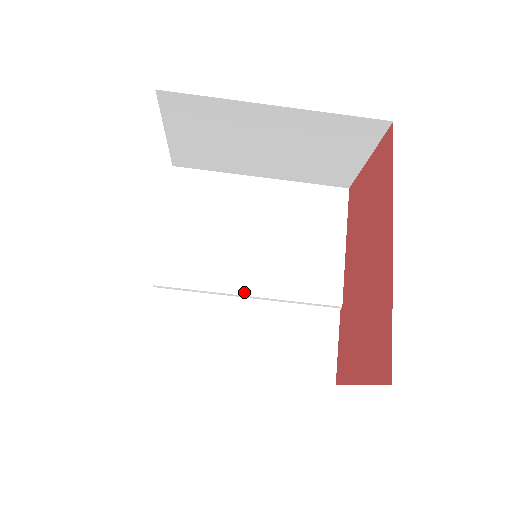
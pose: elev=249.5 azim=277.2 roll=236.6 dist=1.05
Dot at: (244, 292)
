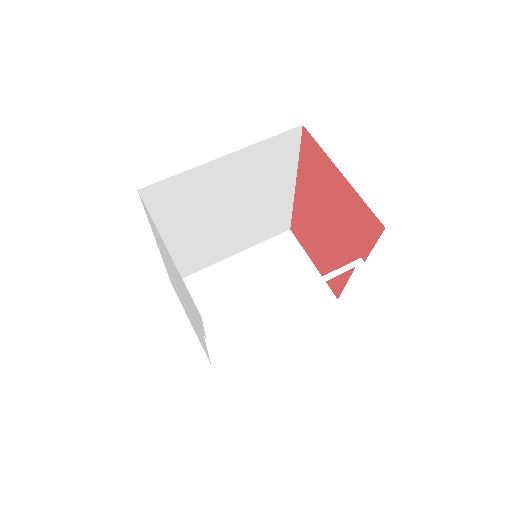
Dot at: (282, 298)
